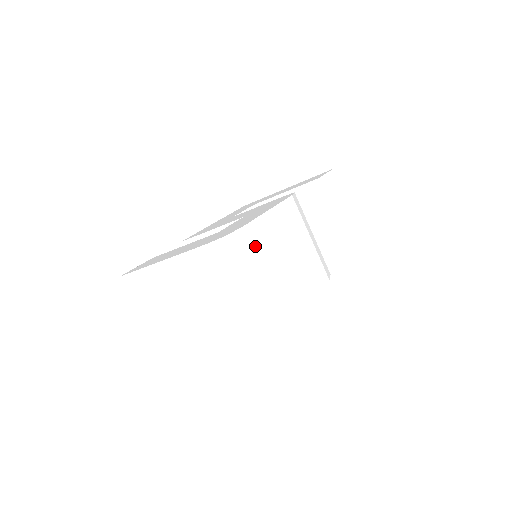
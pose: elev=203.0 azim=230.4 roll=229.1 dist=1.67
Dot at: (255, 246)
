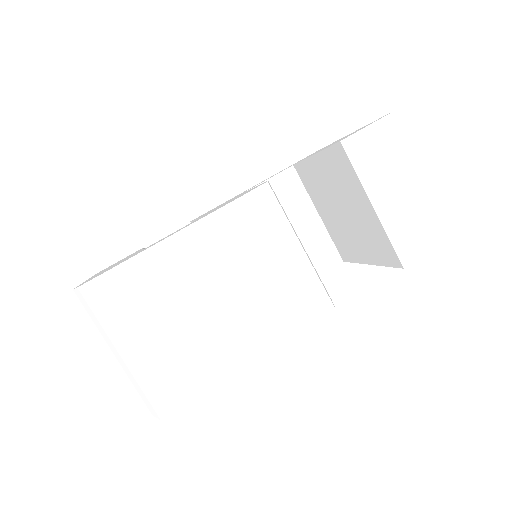
Dot at: (127, 299)
